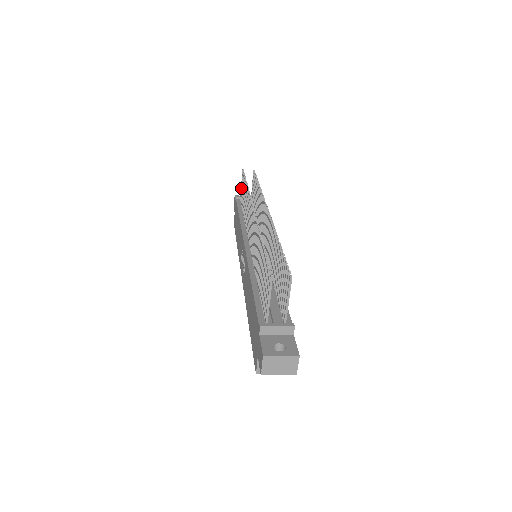
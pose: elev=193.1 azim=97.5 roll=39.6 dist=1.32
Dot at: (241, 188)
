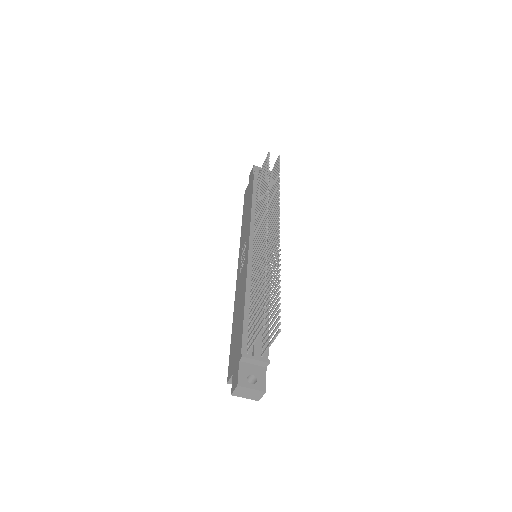
Dot at: (262, 168)
